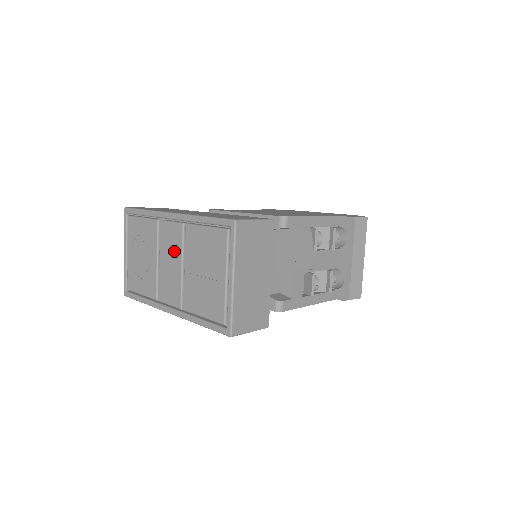
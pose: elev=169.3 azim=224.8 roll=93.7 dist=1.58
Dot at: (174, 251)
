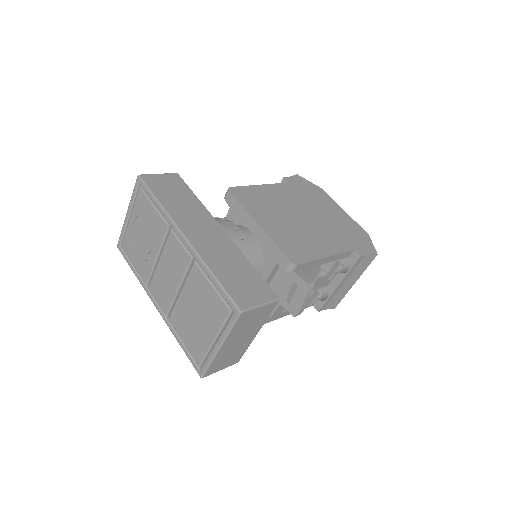
Dot at: (176, 269)
